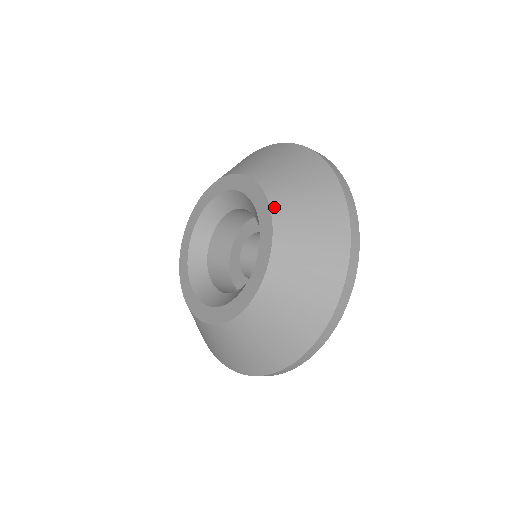
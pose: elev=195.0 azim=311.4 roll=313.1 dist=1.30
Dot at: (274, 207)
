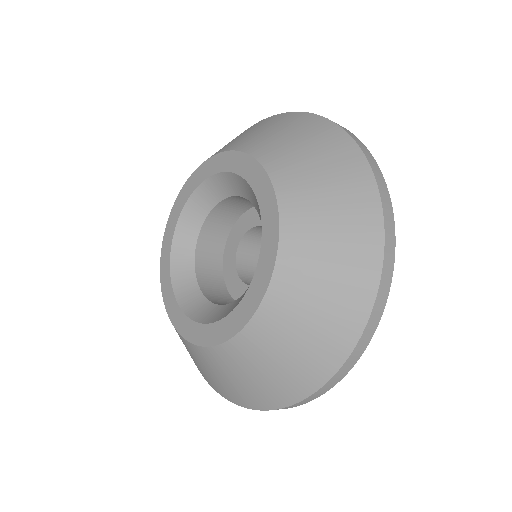
Dot at: (283, 253)
